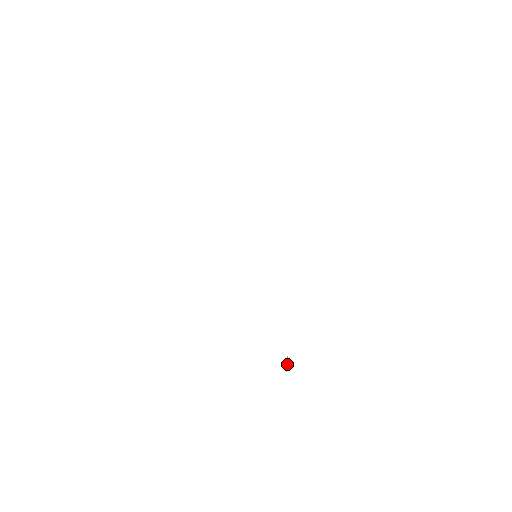
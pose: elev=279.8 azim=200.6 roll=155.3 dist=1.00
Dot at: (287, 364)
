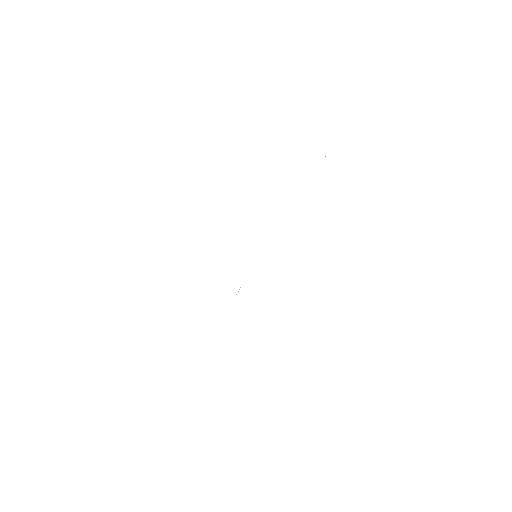
Dot at: occluded
